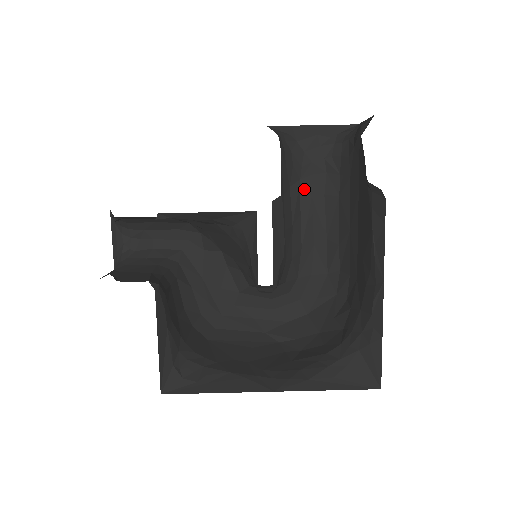
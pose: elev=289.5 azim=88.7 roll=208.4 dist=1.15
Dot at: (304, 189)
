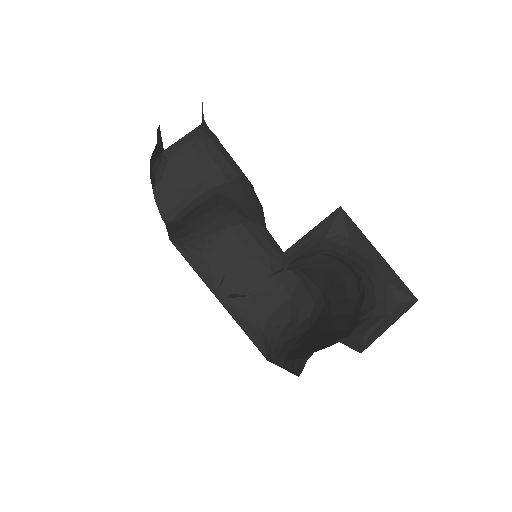
Dot at: (335, 262)
